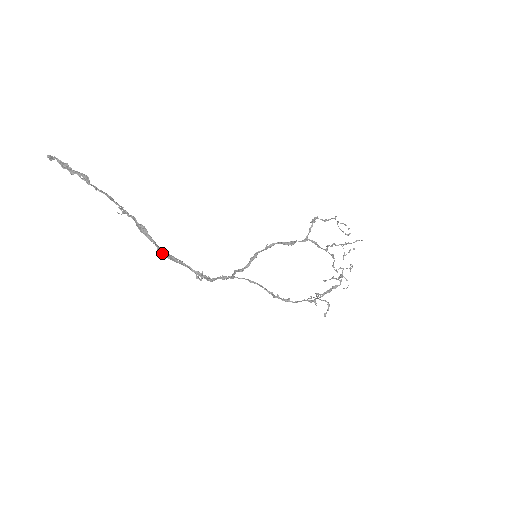
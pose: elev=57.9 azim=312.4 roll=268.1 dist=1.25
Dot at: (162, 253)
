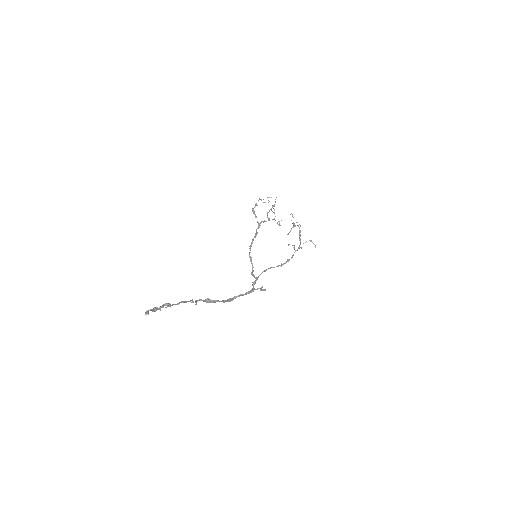
Dot at: occluded
